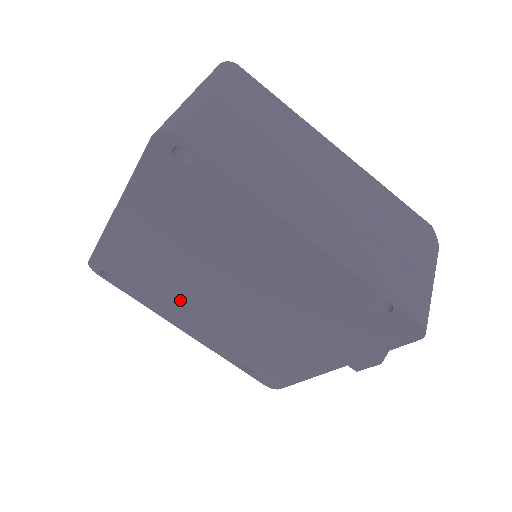
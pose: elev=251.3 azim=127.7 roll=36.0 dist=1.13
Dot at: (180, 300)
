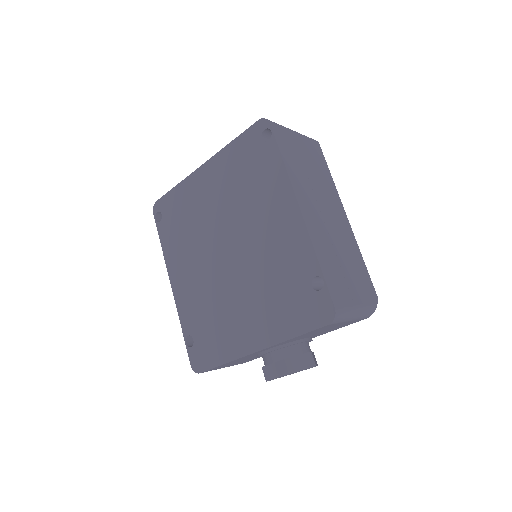
Dot at: (190, 250)
